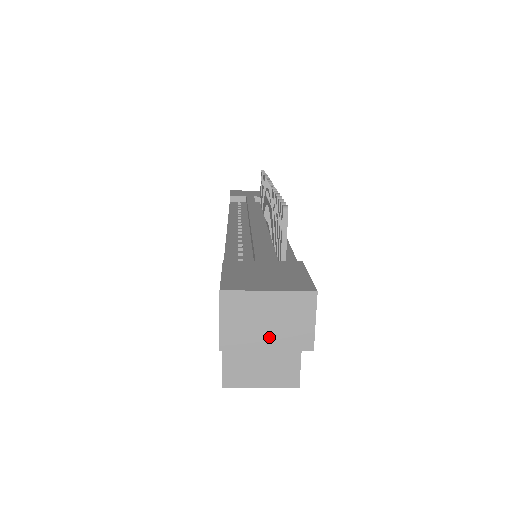
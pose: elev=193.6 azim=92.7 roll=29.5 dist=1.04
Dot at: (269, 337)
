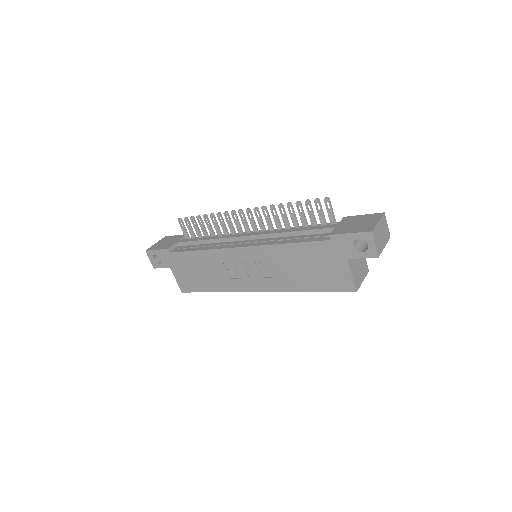
Dot at: (384, 241)
